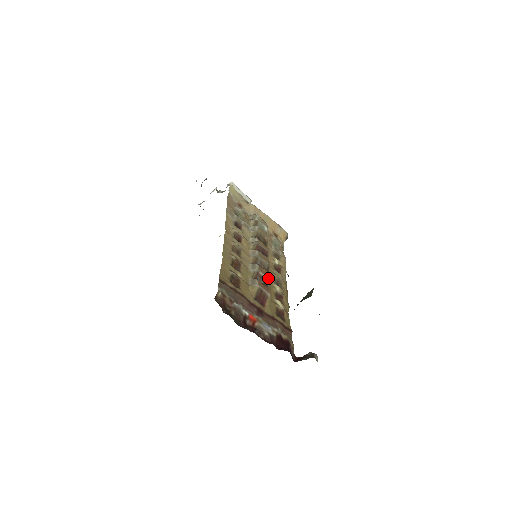
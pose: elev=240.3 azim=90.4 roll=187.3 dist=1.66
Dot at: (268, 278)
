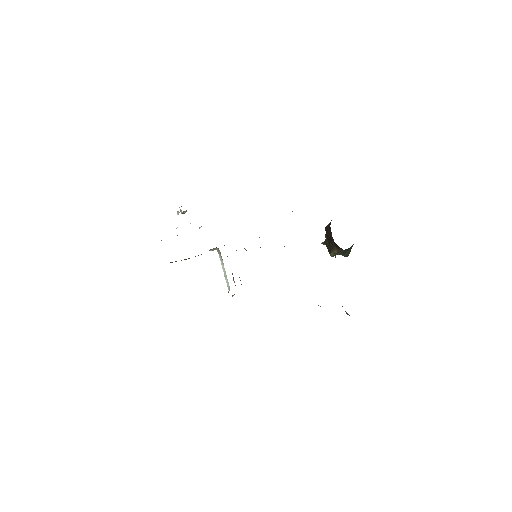
Dot at: occluded
